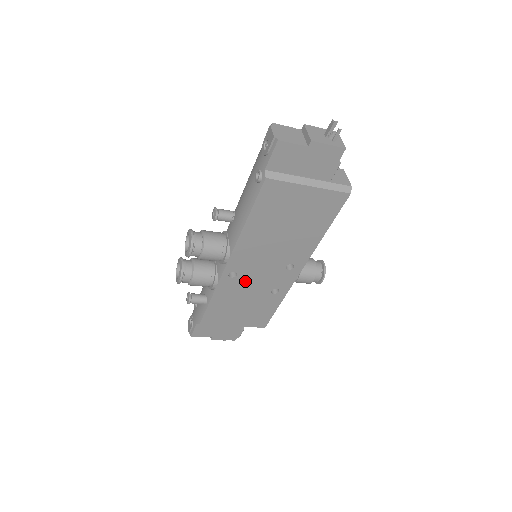
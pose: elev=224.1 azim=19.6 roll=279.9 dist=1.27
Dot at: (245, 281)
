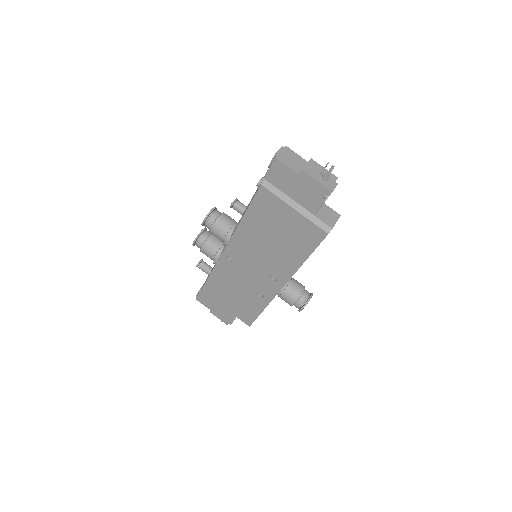
Dot at: (238, 271)
